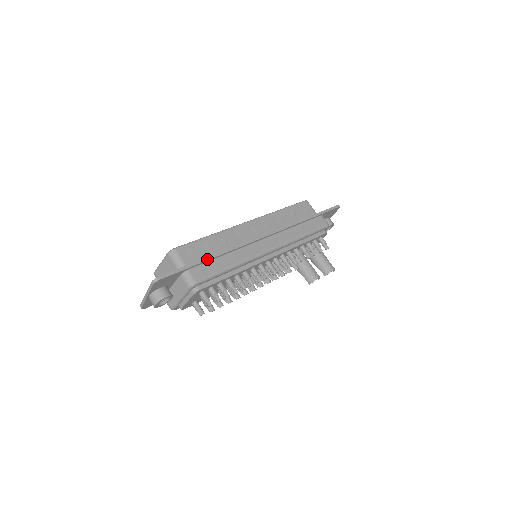
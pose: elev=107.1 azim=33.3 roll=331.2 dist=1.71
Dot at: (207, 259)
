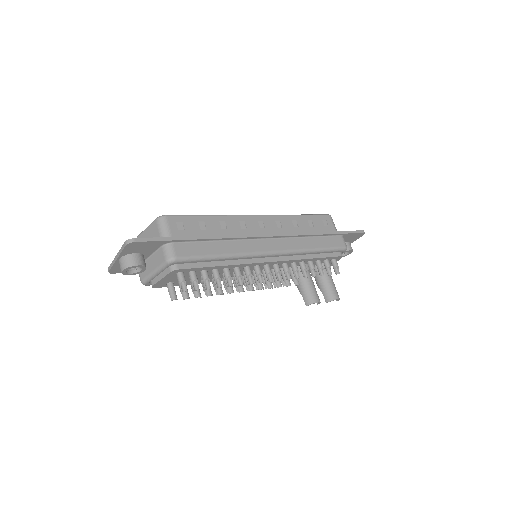
Dot at: (198, 238)
